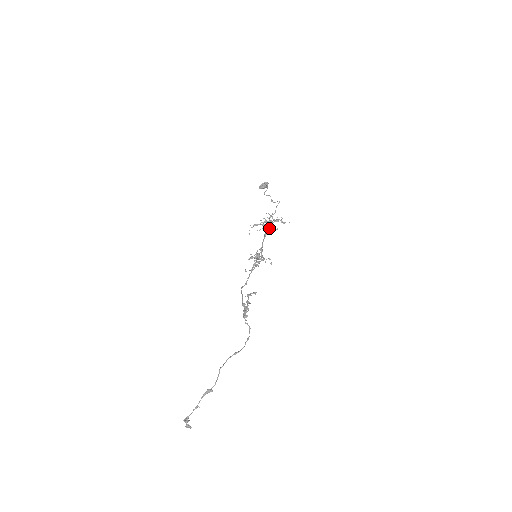
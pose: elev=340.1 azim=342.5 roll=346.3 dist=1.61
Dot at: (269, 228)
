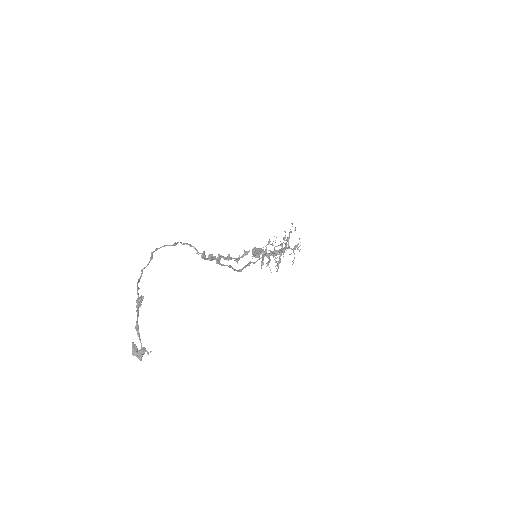
Dot at: (293, 249)
